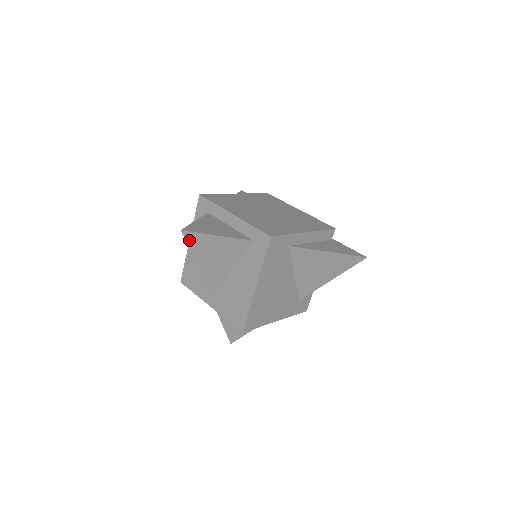
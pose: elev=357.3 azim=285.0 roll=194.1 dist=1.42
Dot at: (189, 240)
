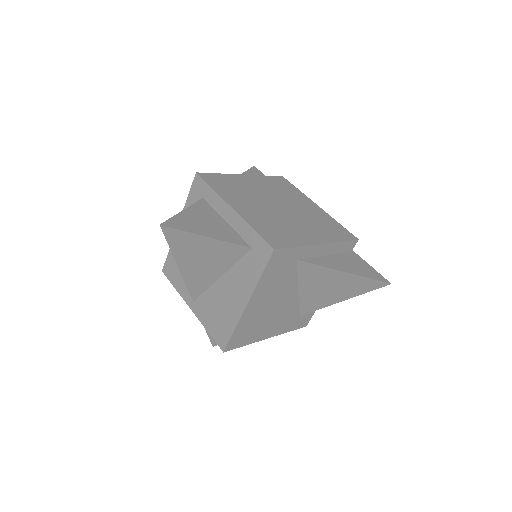
Dot at: (170, 237)
